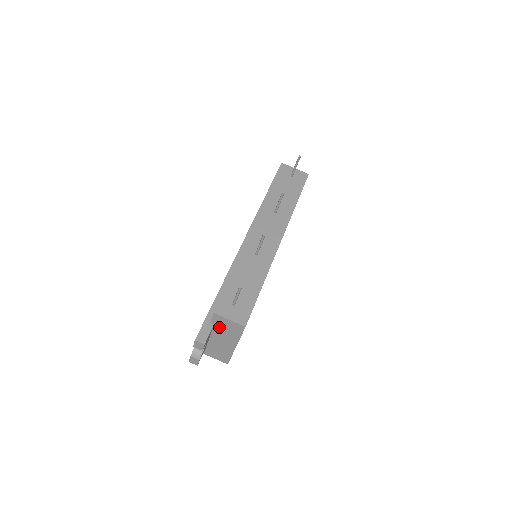
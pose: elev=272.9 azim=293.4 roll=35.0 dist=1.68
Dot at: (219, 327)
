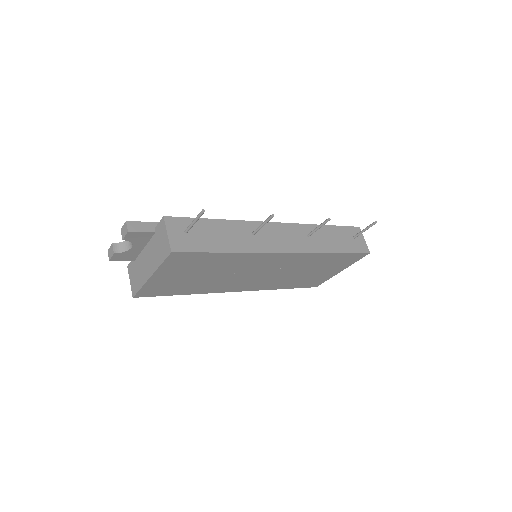
Dot at: (156, 239)
